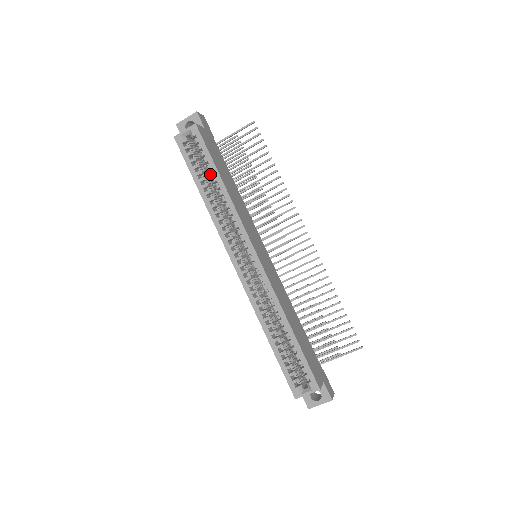
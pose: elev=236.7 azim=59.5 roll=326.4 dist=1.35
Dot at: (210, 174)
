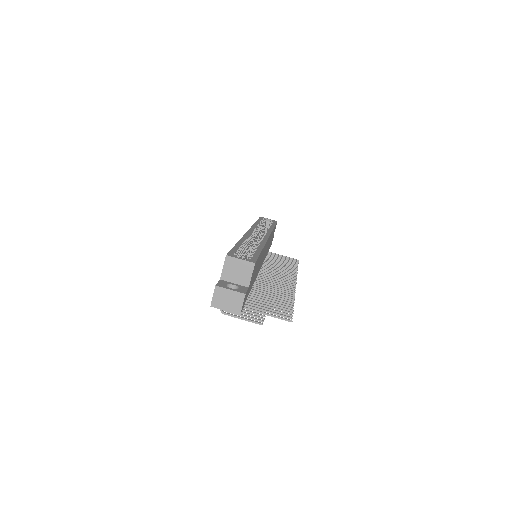
Dot at: occluded
